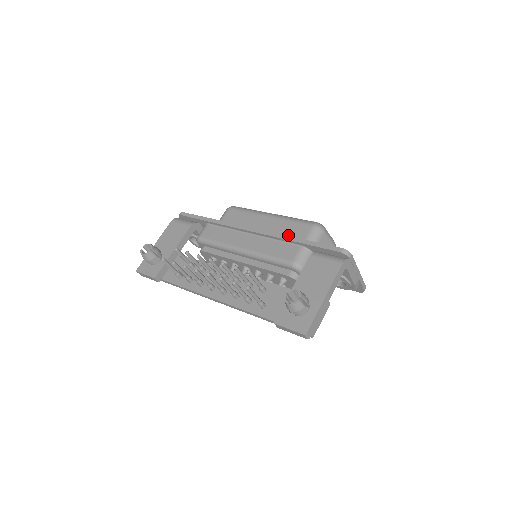
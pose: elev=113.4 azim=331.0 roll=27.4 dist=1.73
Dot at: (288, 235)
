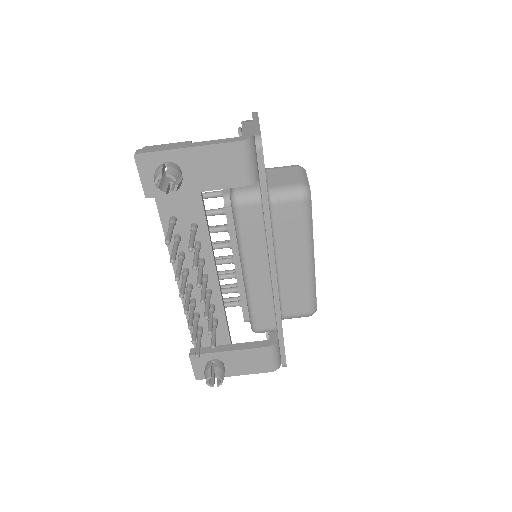
Dot at: (288, 298)
